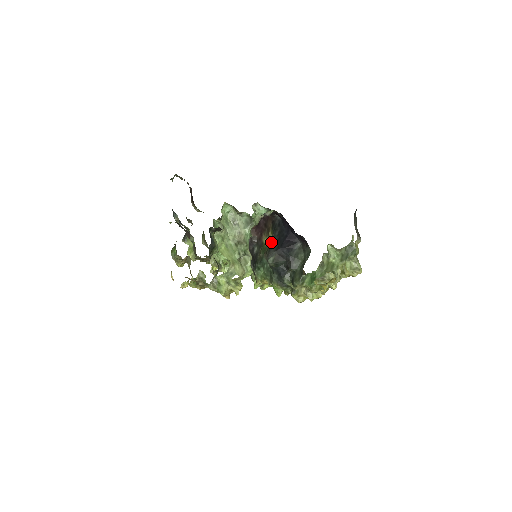
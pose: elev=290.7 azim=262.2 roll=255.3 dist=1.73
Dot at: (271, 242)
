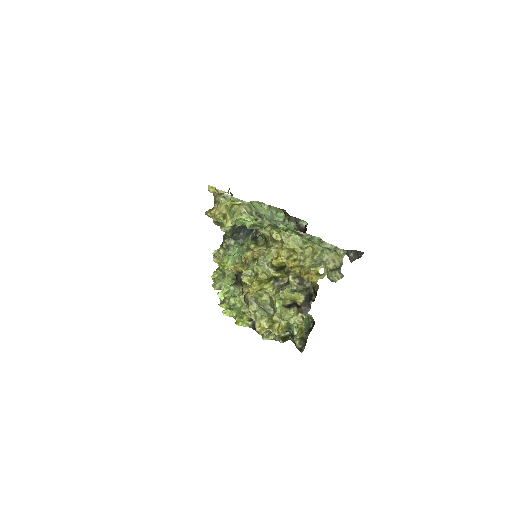
Dot at: occluded
